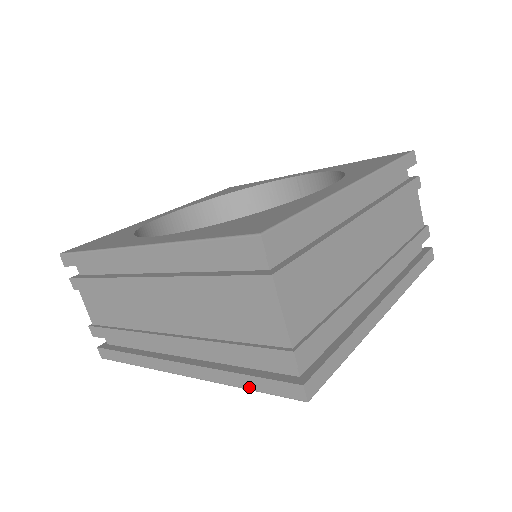
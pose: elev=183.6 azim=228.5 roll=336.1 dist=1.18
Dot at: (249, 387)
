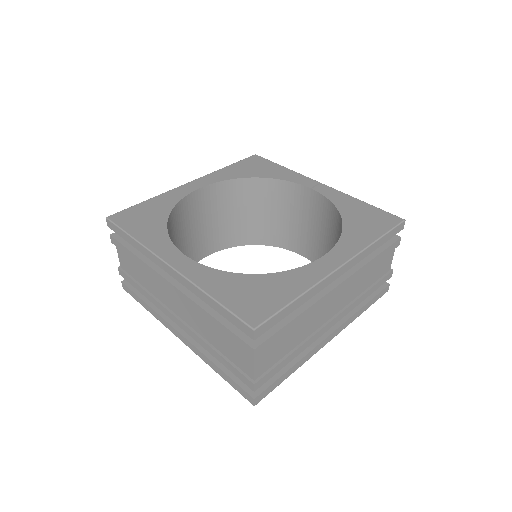
Dot at: (222, 376)
